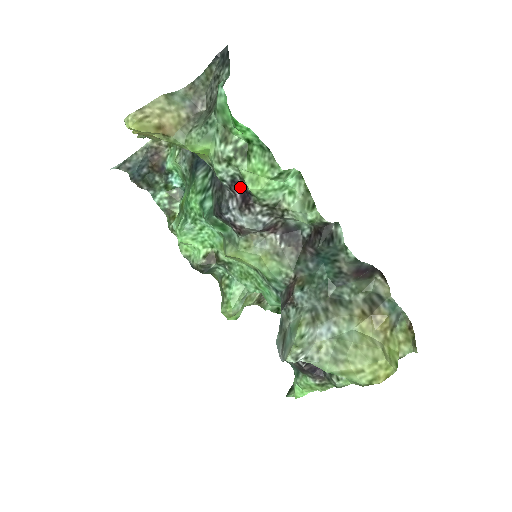
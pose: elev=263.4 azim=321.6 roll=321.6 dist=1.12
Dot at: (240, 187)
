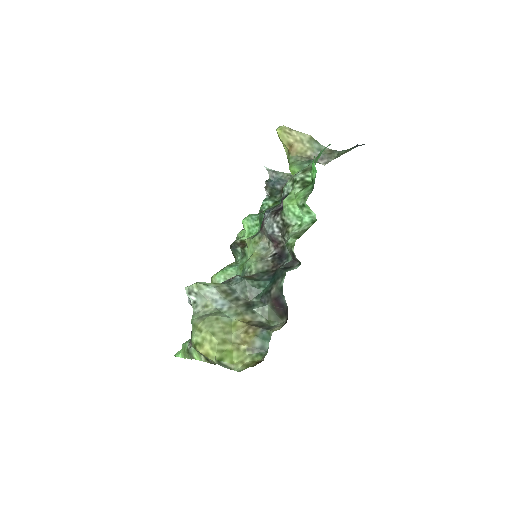
Dot at: occluded
